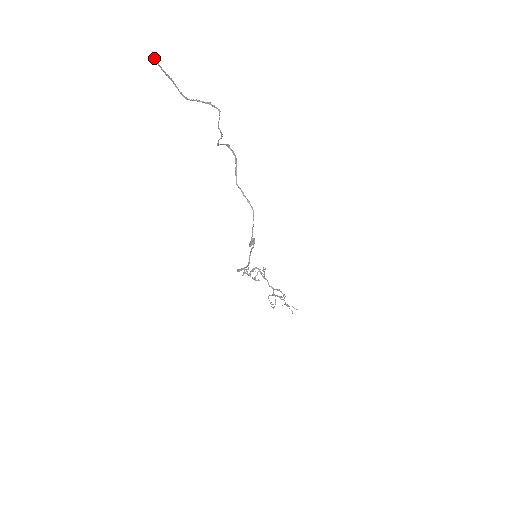
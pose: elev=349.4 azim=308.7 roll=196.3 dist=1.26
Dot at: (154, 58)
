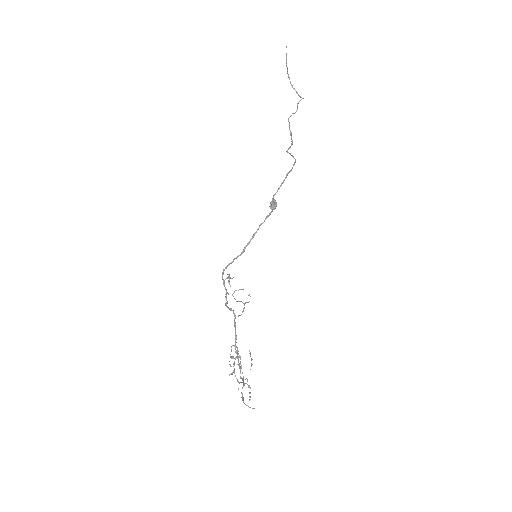
Dot at: (286, 47)
